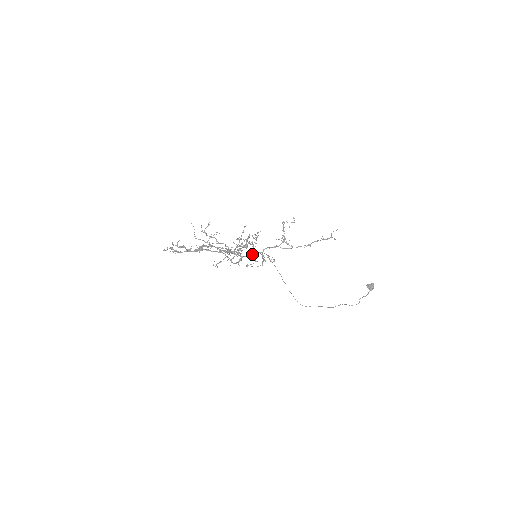
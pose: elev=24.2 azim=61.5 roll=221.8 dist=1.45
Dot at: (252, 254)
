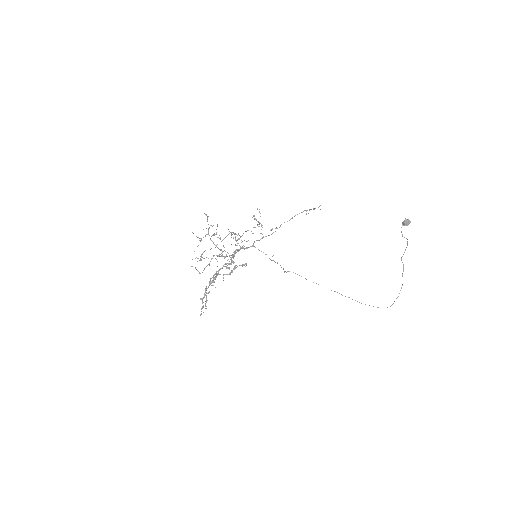
Dot at: (240, 247)
